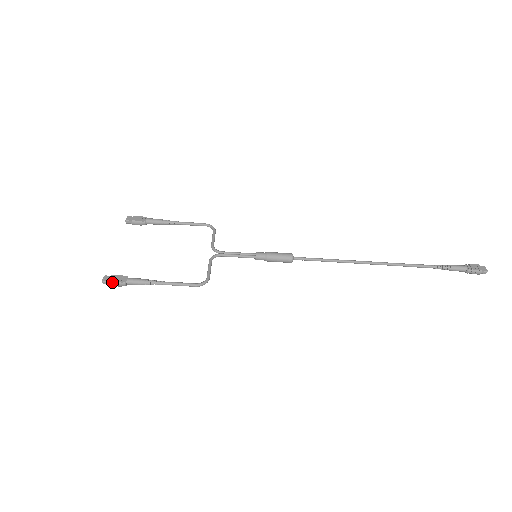
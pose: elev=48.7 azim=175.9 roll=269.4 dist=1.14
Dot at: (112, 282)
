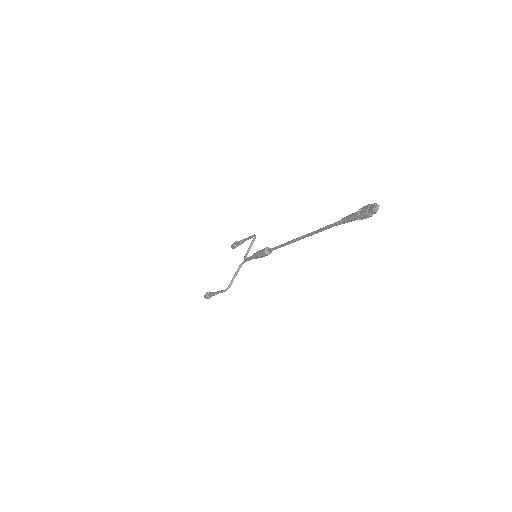
Dot at: (205, 297)
